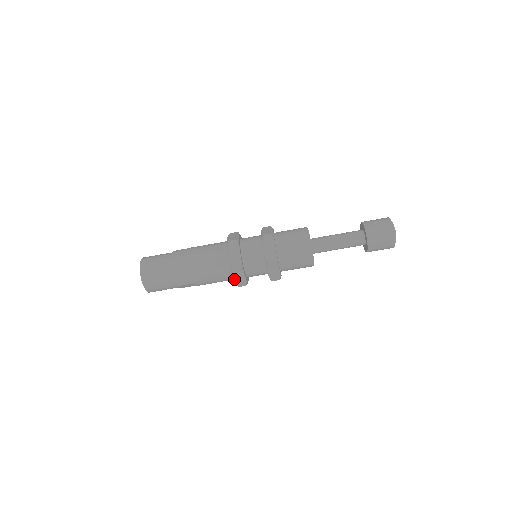
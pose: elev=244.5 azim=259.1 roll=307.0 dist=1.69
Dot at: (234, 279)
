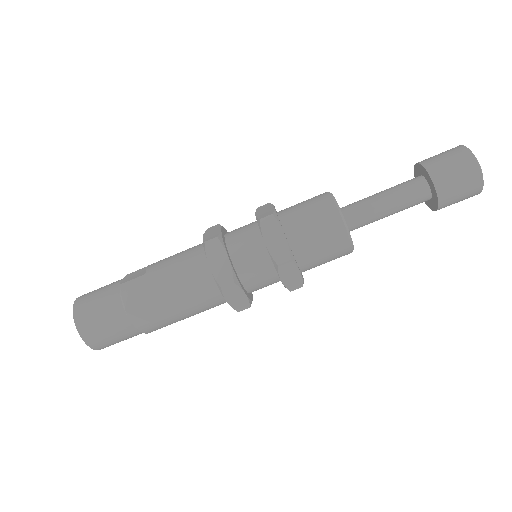
Dot at: (211, 267)
